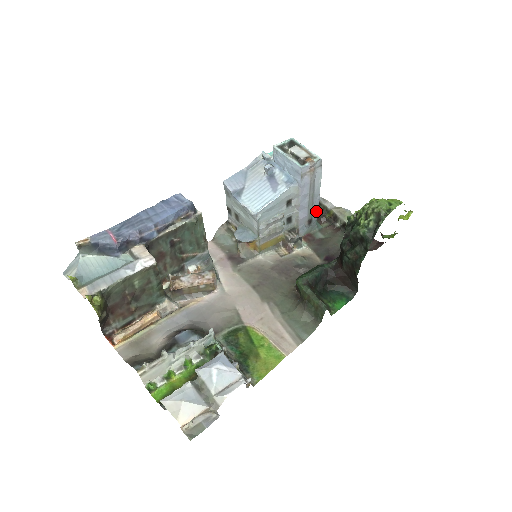
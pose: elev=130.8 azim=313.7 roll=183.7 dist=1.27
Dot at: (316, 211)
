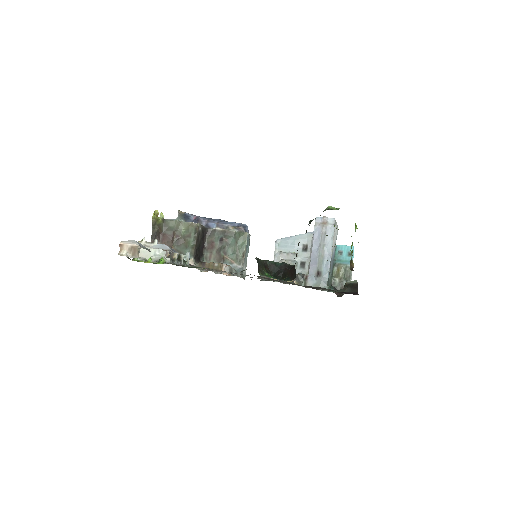
Dot at: (327, 268)
